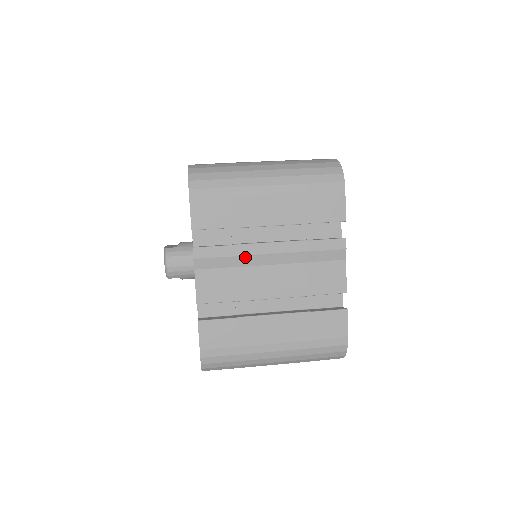
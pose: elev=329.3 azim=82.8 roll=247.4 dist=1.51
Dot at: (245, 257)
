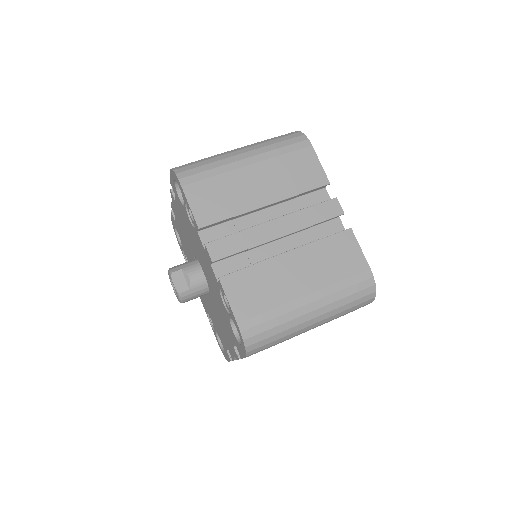
Dot at: occluded
